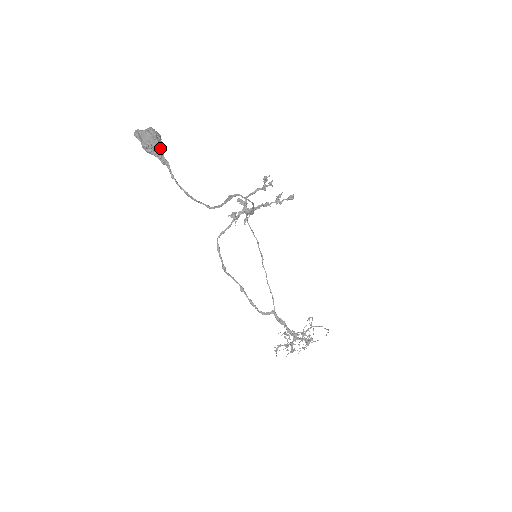
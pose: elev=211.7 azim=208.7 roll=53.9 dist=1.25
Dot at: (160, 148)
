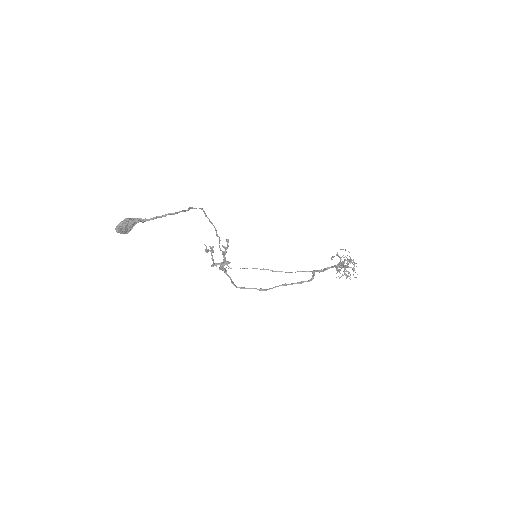
Dot at: (133, 219)
